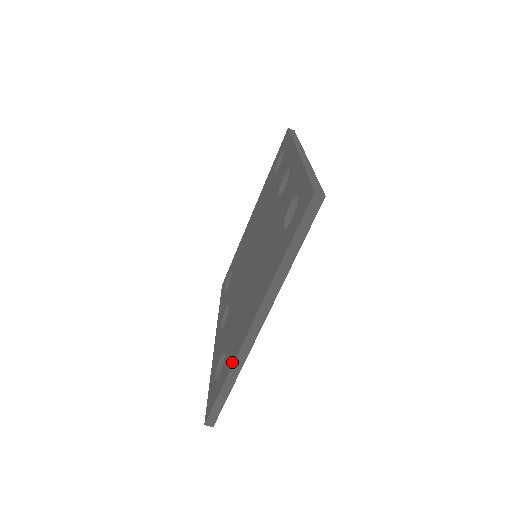
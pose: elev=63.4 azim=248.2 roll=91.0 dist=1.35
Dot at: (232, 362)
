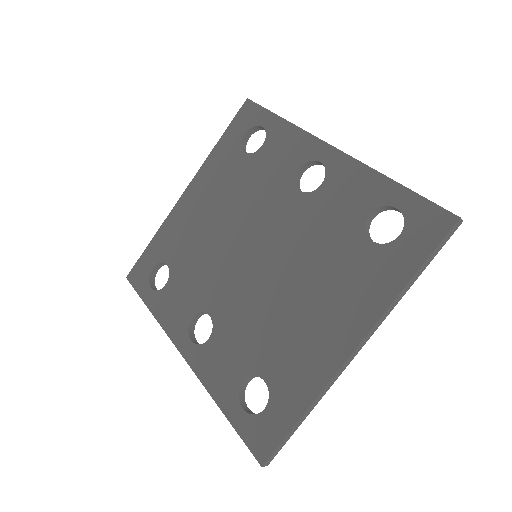
Dot at: (314, 392)
